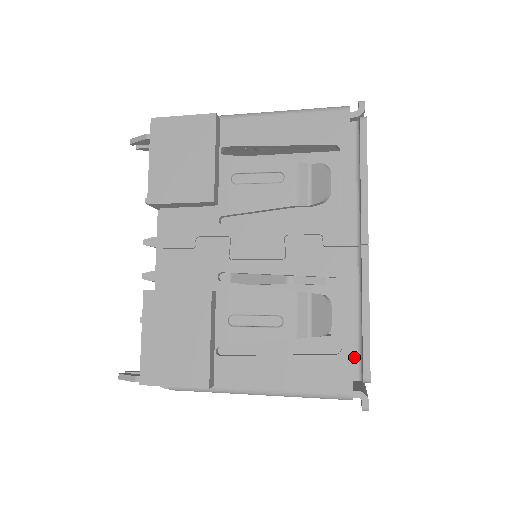
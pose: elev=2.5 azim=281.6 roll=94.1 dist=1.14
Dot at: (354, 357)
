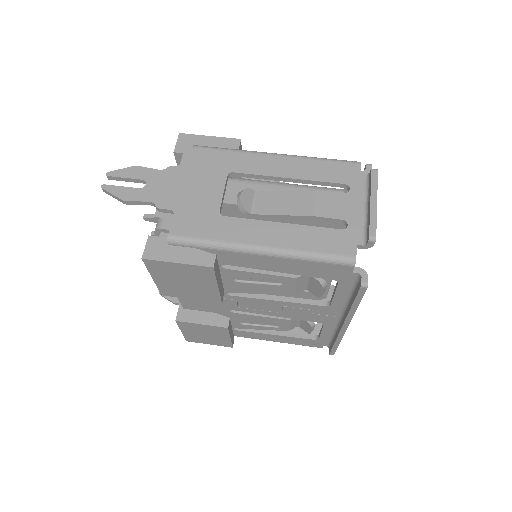
Dot at: (326, 342)
